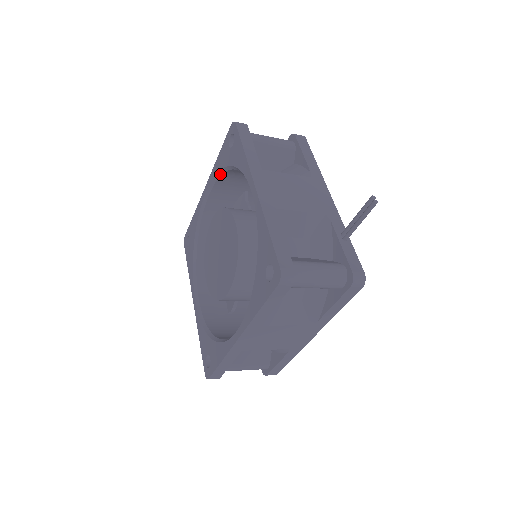
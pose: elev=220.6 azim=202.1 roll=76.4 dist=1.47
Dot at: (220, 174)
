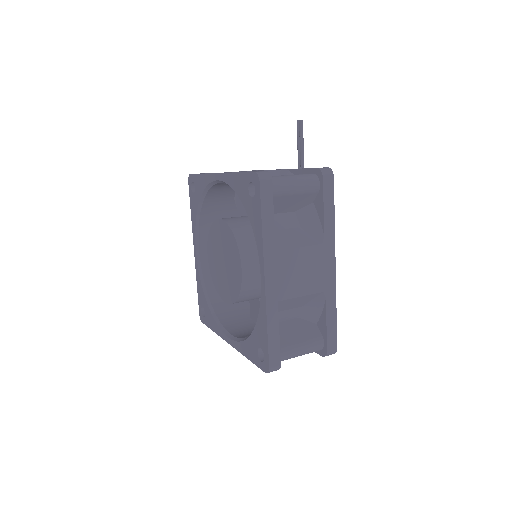
Dot at: (198, 222)
